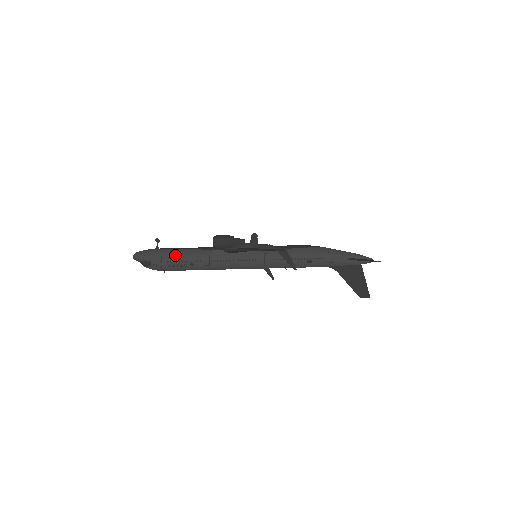
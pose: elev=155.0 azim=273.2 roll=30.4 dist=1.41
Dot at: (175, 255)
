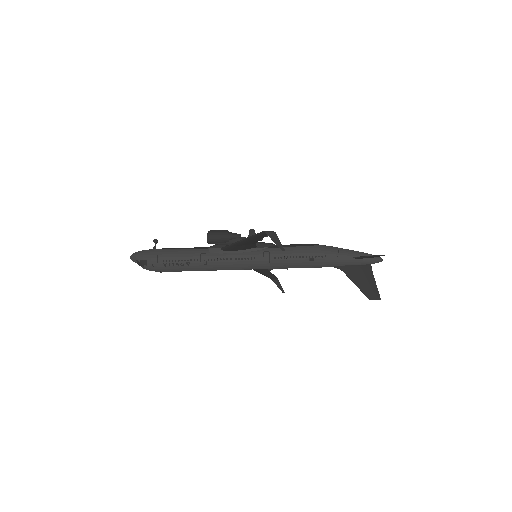
Dot at: (171, 254)
